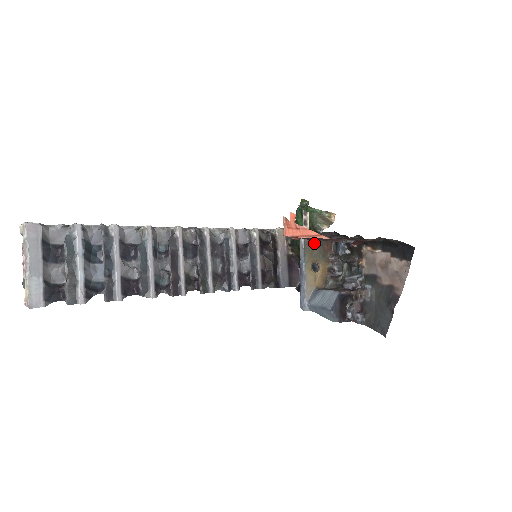
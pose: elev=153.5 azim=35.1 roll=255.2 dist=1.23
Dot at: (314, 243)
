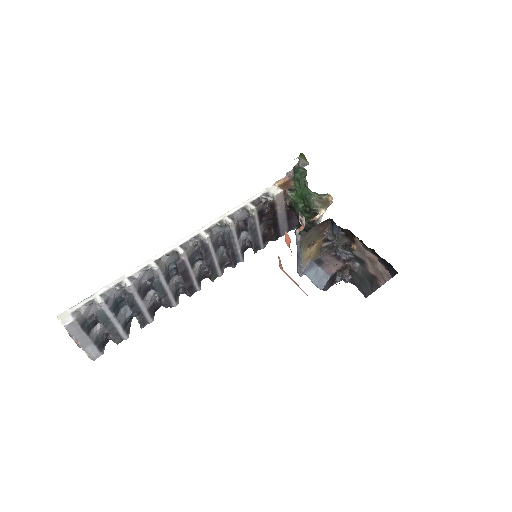
Dot at: (310, 234)
